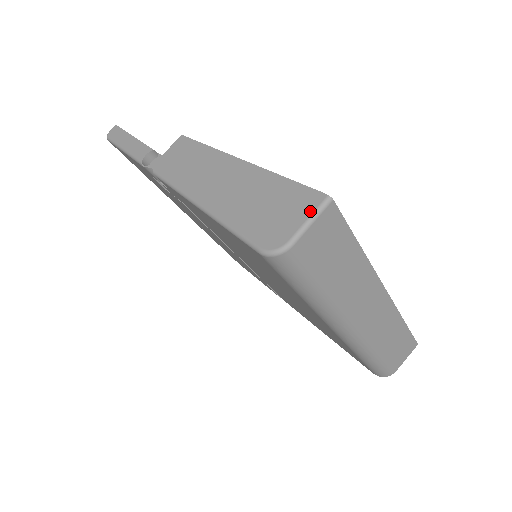
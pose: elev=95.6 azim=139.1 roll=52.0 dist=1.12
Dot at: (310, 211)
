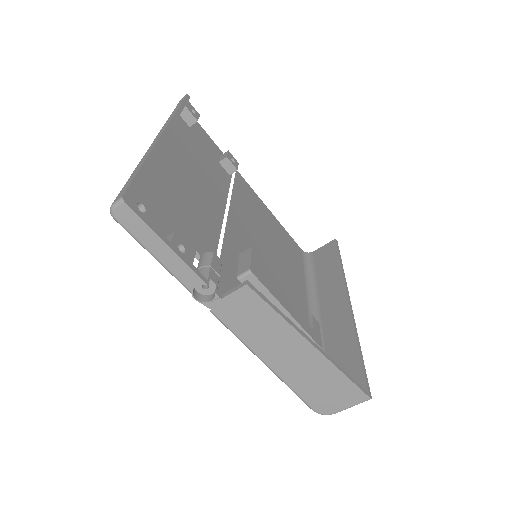
Dot at: (355, 403)
